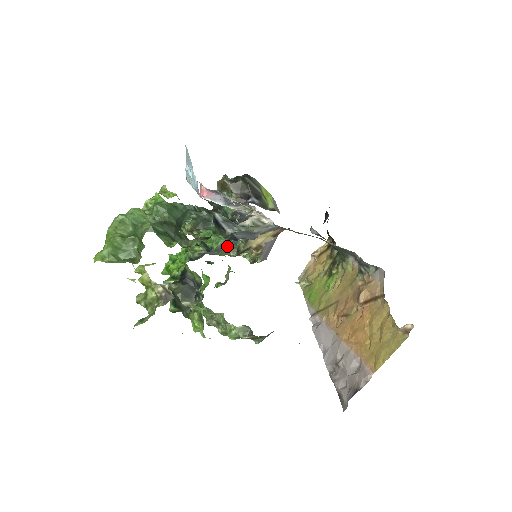
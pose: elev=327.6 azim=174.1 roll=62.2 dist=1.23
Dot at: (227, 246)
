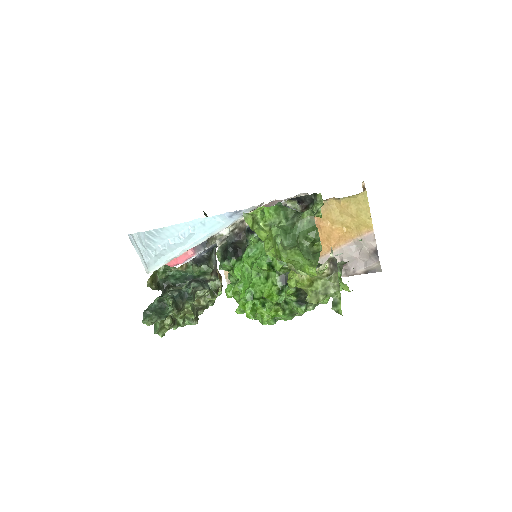
Dot at: (204, 299)
